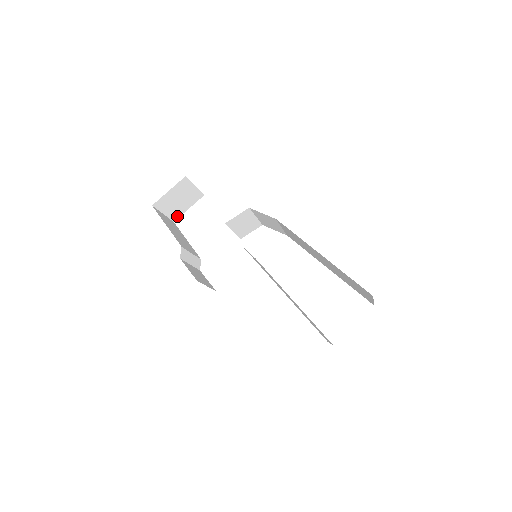
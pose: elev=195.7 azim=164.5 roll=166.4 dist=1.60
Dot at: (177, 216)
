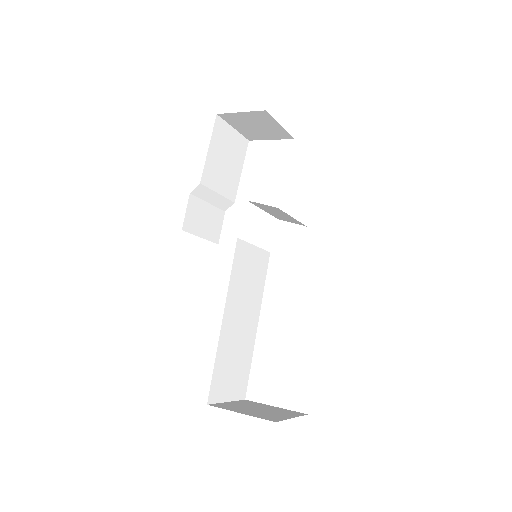
Dot at: (254, 138)
